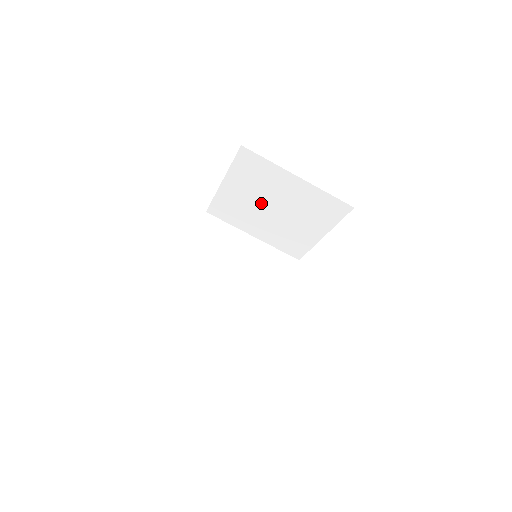
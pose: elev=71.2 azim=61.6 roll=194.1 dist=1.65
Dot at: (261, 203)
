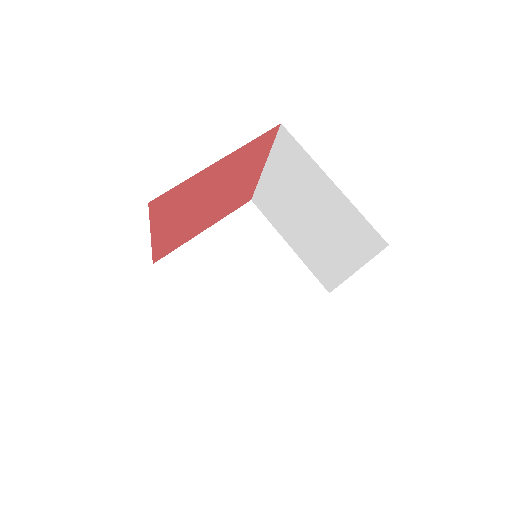
Dot at: (233, 267)
